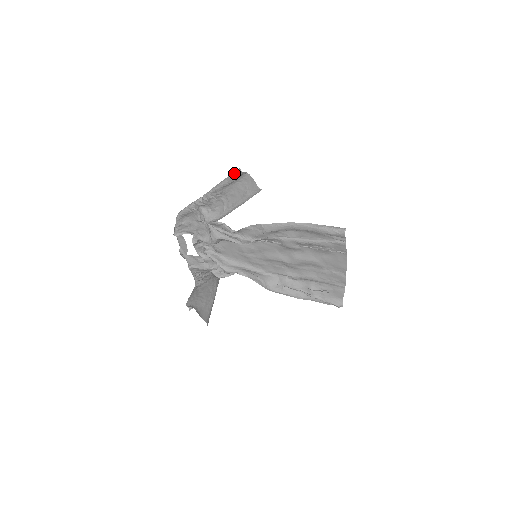
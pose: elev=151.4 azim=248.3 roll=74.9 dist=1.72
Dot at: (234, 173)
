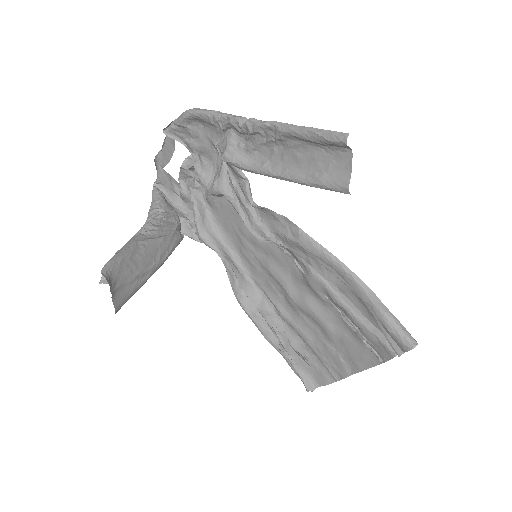
Dot at: (331, 133)
